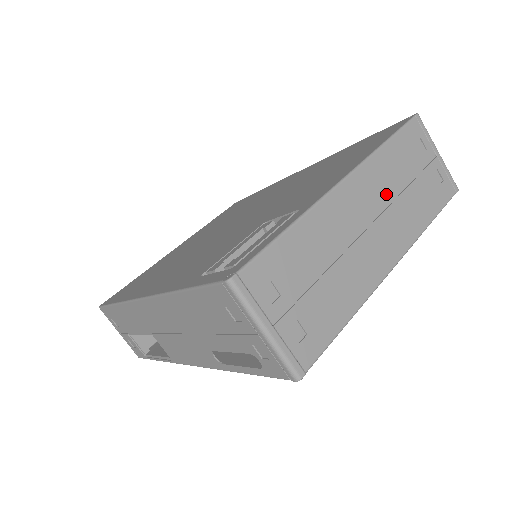
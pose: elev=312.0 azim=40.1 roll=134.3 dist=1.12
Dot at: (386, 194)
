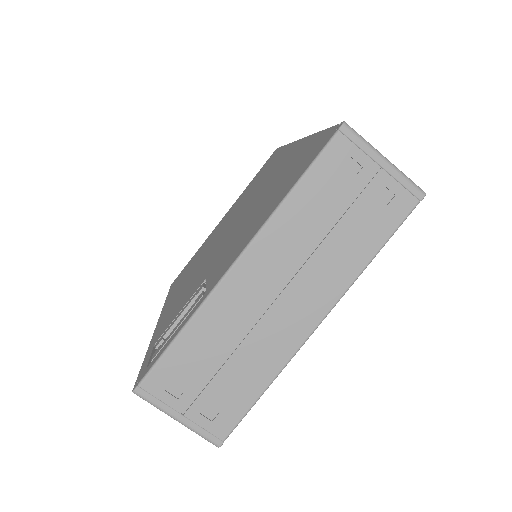
Dot at: (299, 252)
